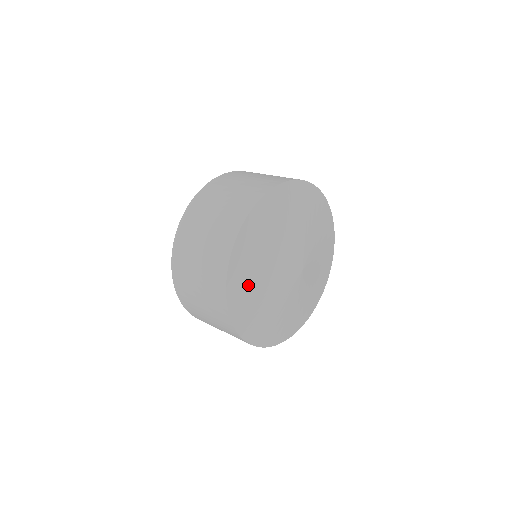
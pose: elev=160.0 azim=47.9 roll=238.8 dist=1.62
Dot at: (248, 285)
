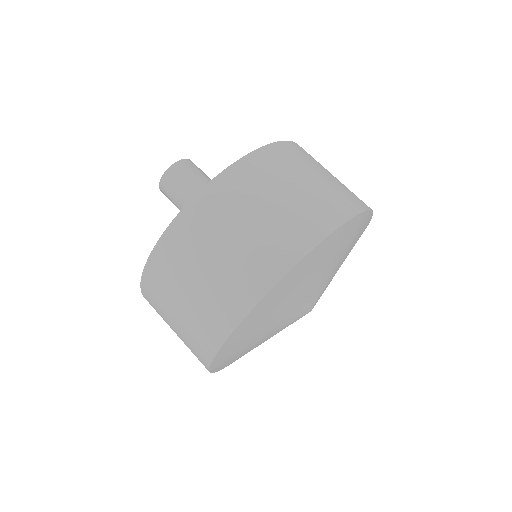
Dot at: occluded
